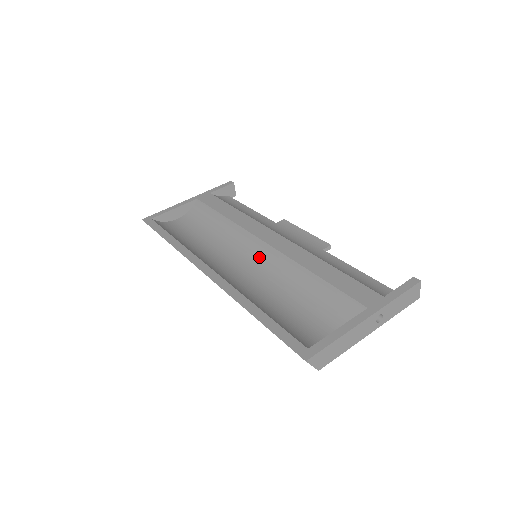
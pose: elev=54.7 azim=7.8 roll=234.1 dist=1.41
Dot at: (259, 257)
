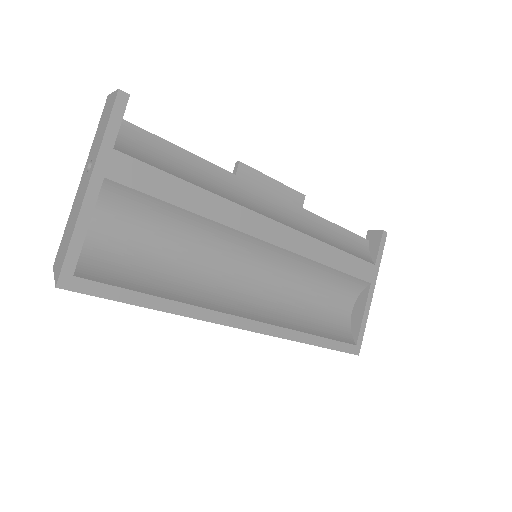
Dot at: (264, 259)
